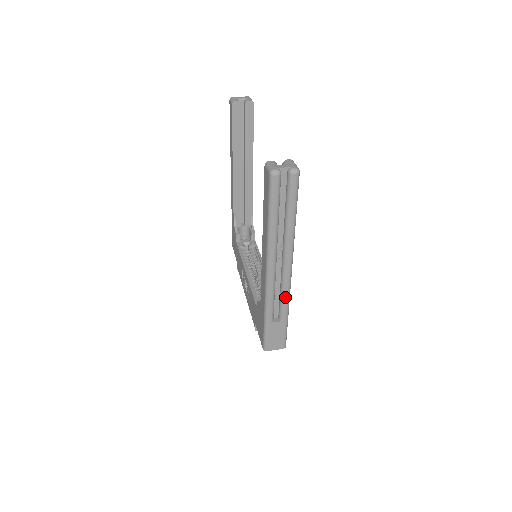
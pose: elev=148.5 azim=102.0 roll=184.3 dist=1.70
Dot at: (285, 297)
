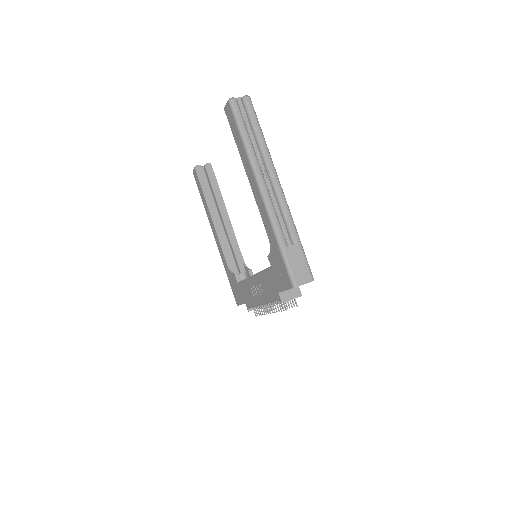
Dot at: (287, 214)
